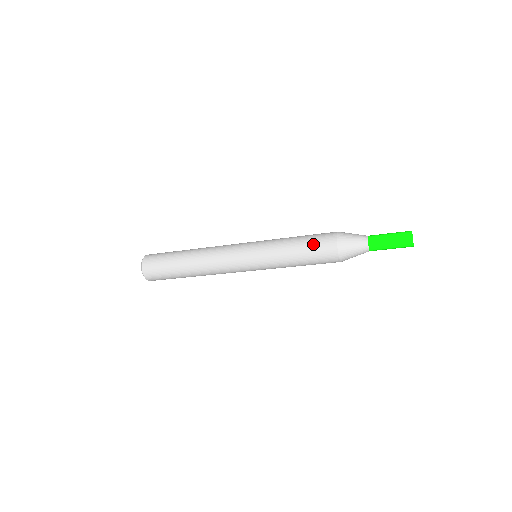
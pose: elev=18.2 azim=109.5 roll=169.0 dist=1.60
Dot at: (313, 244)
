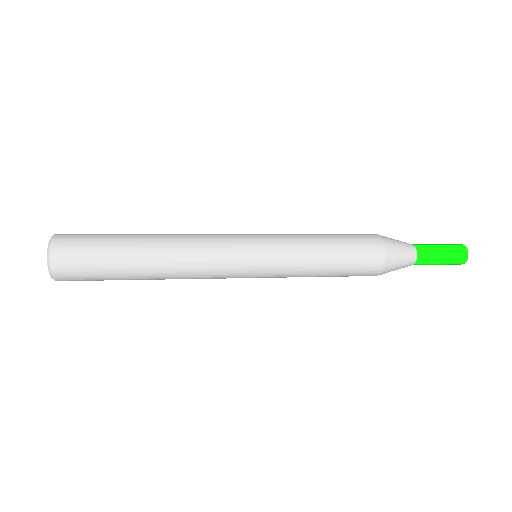
Dot at: (353, 258)
